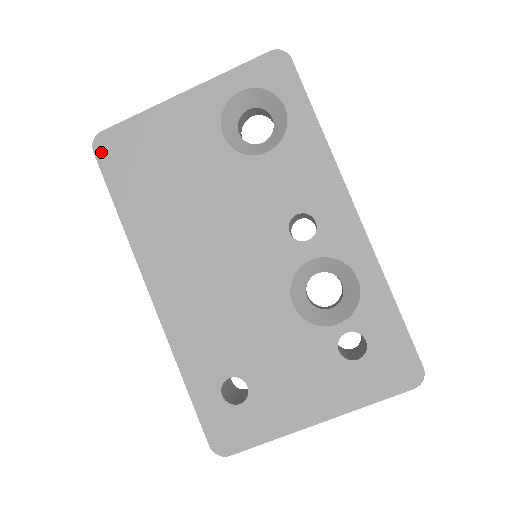
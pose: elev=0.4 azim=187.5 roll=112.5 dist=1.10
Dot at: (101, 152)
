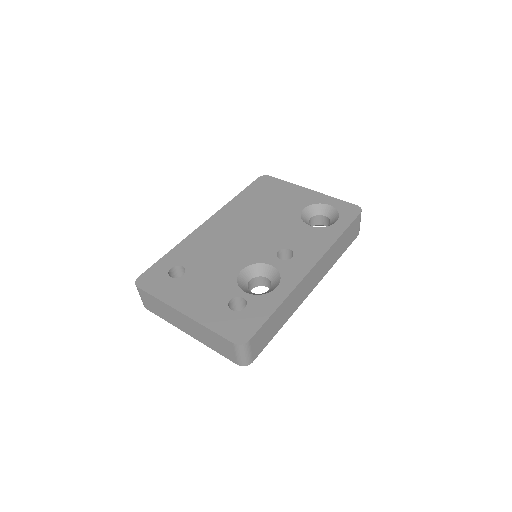
Dot at: (260, 179)
